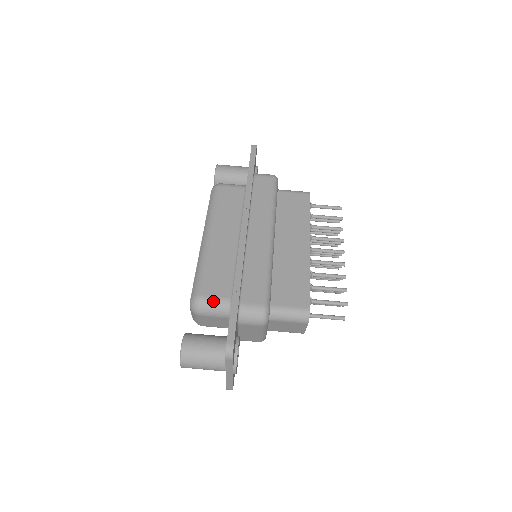
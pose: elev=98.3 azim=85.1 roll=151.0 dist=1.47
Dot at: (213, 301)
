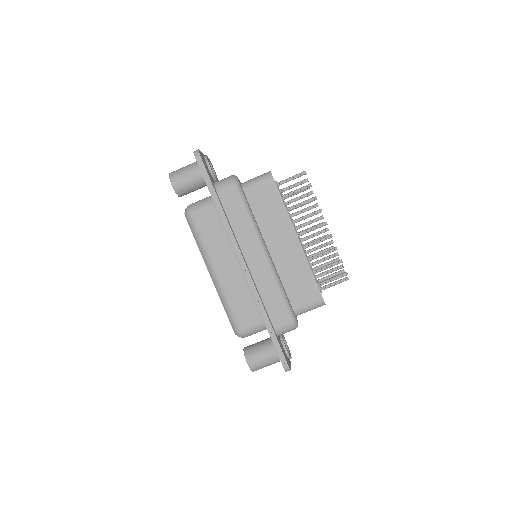
Dot at: (252, 329)
